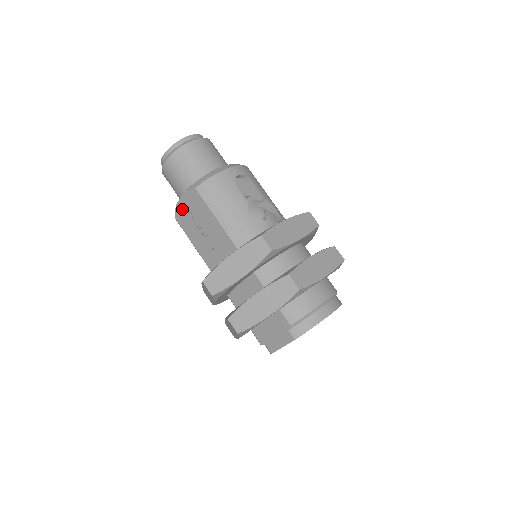
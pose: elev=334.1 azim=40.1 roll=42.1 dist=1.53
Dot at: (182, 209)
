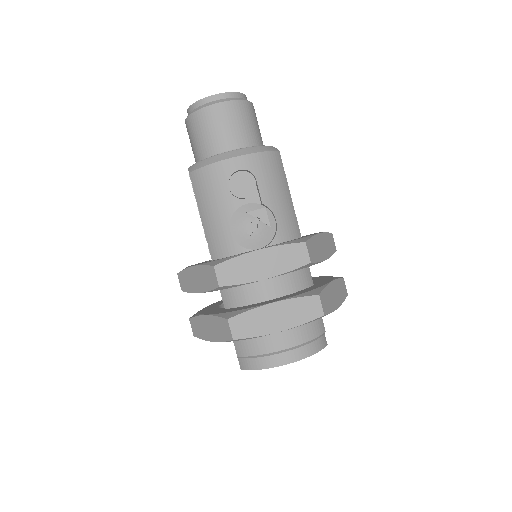
Dot at: occluded
